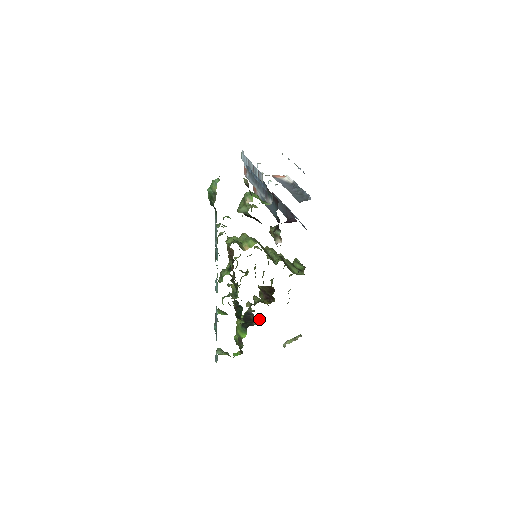
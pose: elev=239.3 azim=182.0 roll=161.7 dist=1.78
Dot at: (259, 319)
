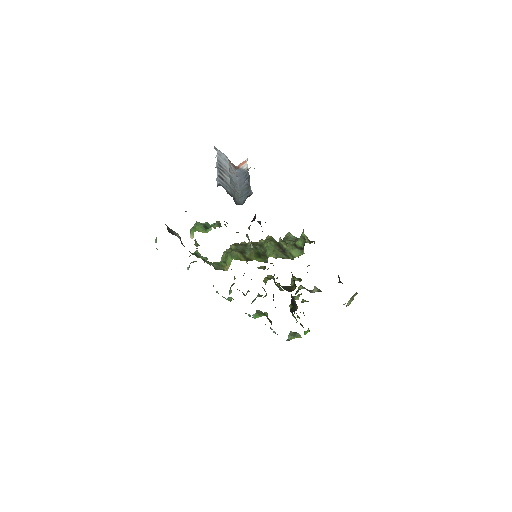
Dot at: (314, 291)
